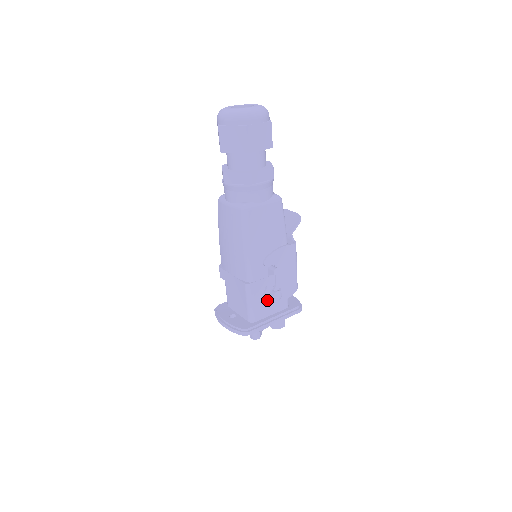
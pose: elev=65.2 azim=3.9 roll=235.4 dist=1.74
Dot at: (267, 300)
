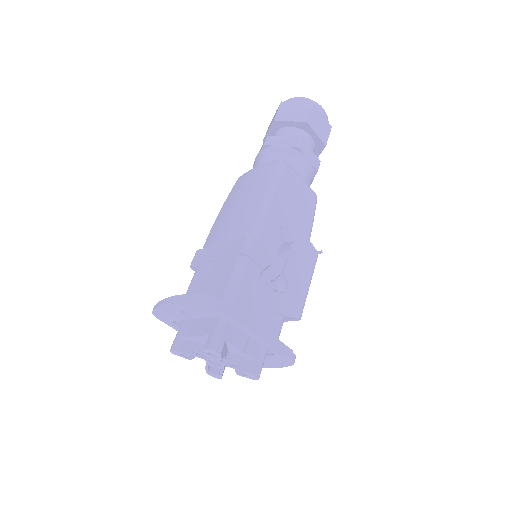
Dot at: (264, 283)
